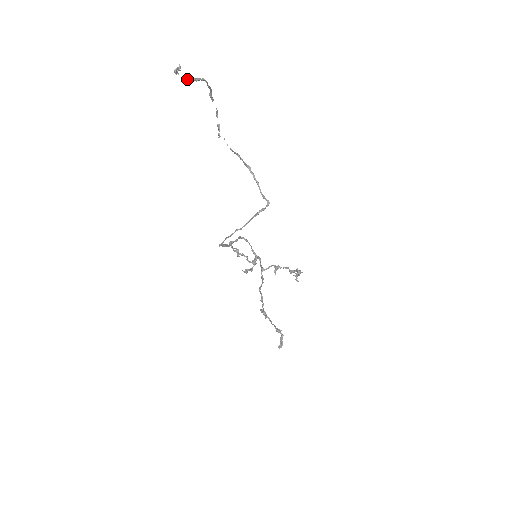
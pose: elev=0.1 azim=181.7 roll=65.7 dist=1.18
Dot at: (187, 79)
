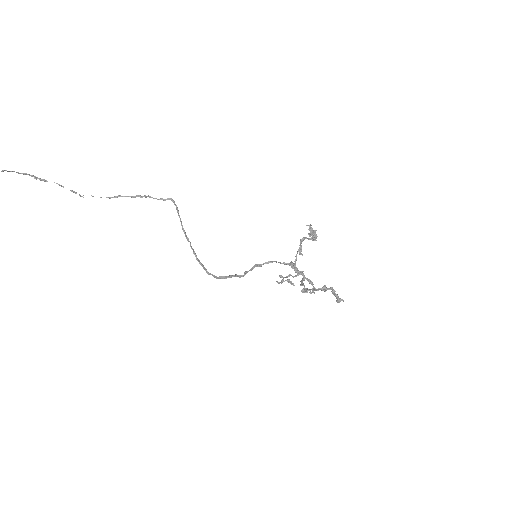
Dot at: out of frame
